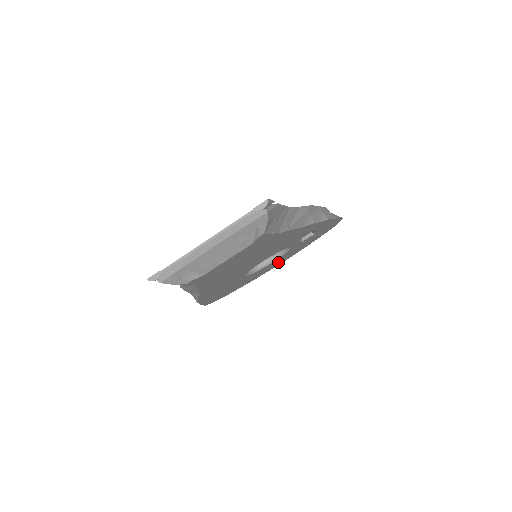
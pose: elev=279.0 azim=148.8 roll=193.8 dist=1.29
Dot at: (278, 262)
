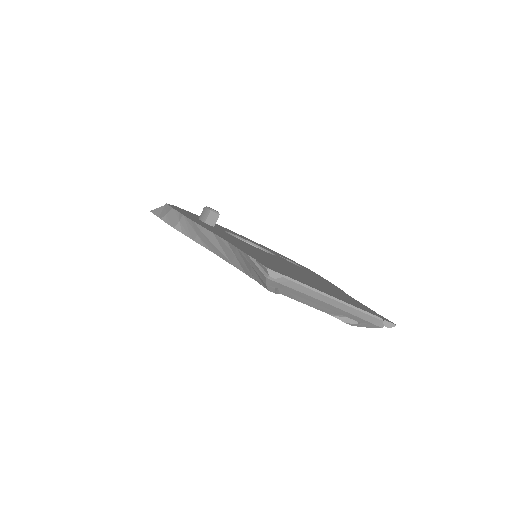
Dot at: occluded
